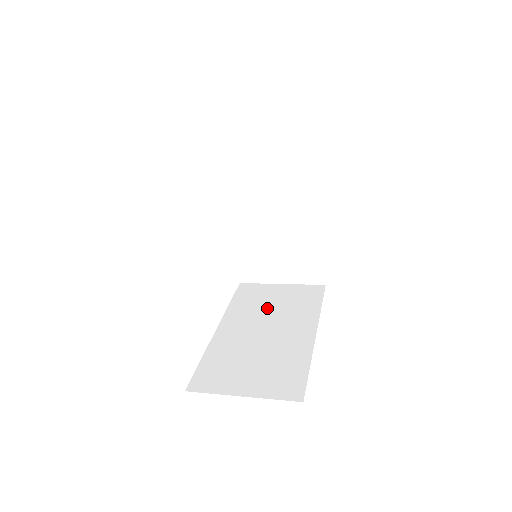
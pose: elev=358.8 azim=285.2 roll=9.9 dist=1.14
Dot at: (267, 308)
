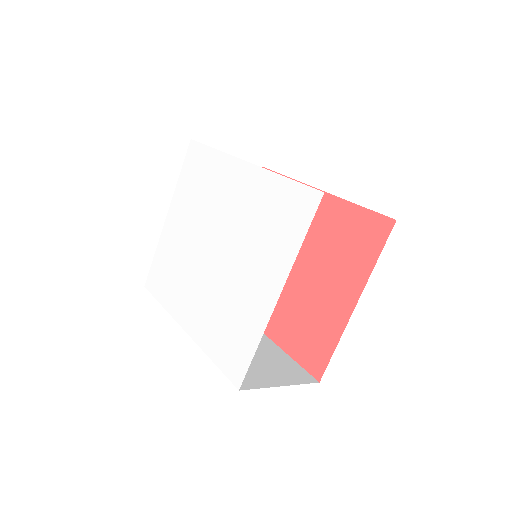
Dot at: occluded
